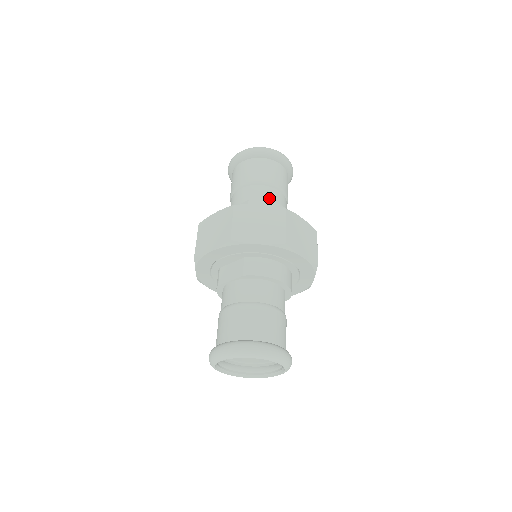
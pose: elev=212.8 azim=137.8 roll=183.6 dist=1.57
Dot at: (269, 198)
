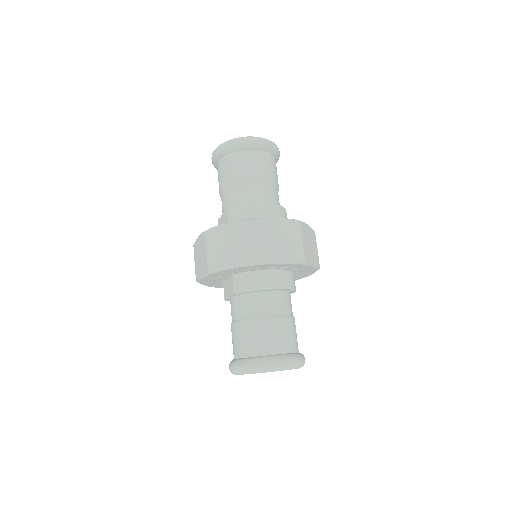
Dot at: (247, 198)
